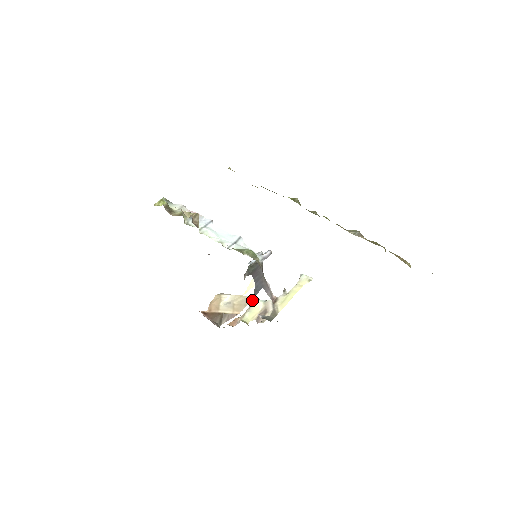
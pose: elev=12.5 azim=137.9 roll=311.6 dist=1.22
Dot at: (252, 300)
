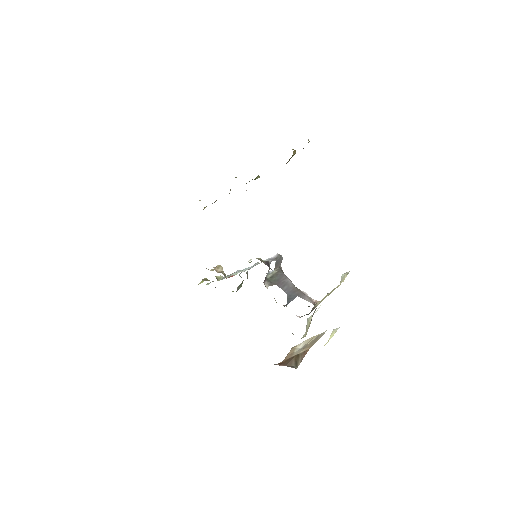
Dot at: occluded
